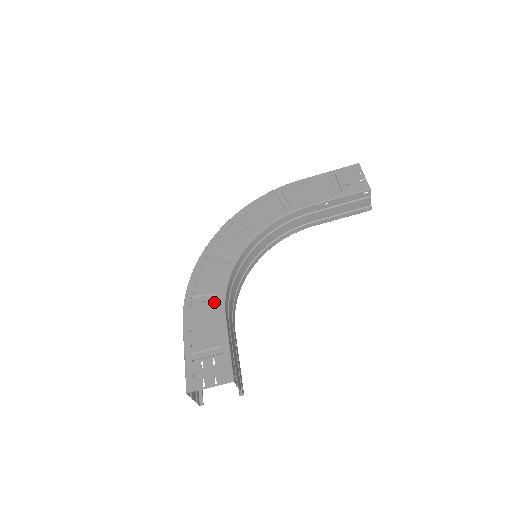
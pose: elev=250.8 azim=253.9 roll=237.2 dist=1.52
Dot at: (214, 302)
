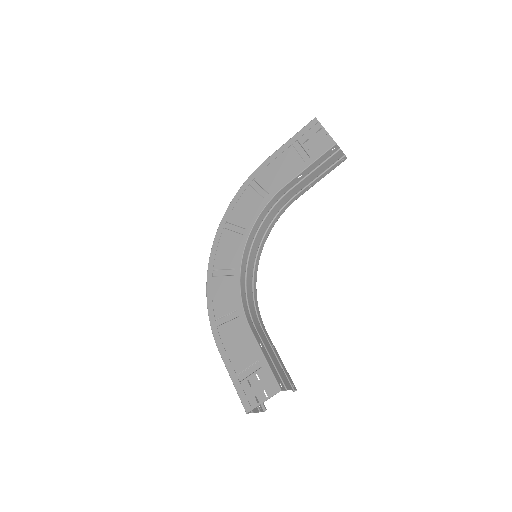
Dot at: (236, 320)
